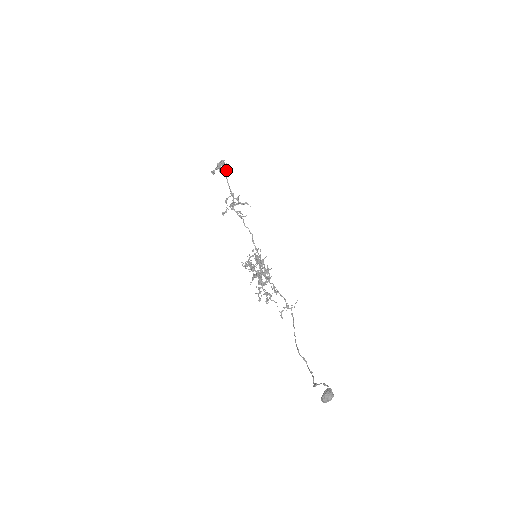
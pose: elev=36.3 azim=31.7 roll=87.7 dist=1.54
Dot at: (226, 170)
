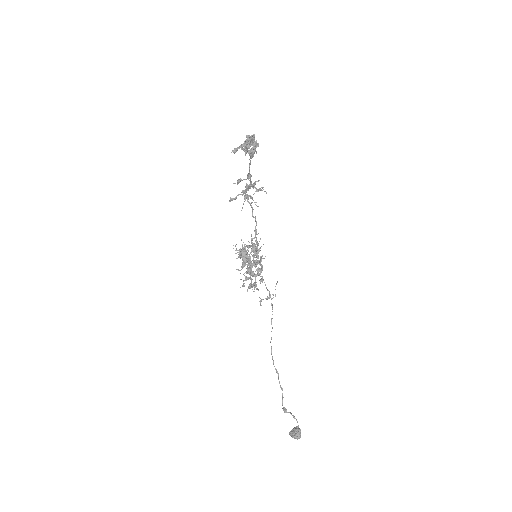
Dot at: (253, 149)
